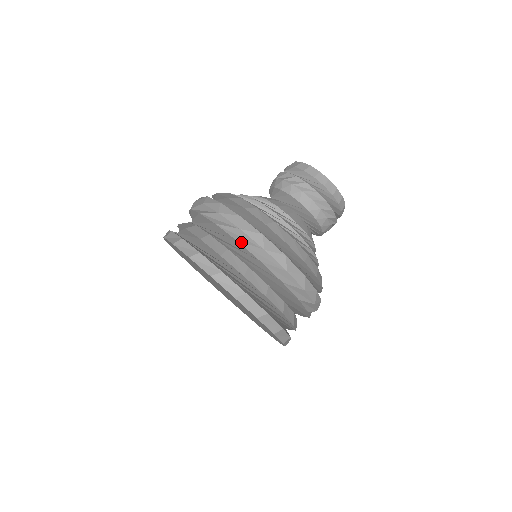
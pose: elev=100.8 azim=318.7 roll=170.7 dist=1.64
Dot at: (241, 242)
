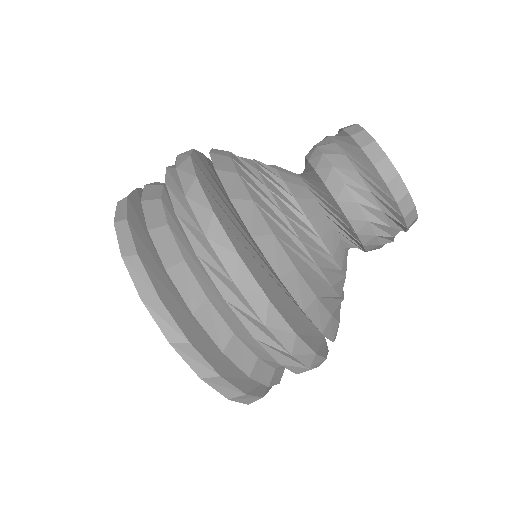
Dot at: (180, 217)
